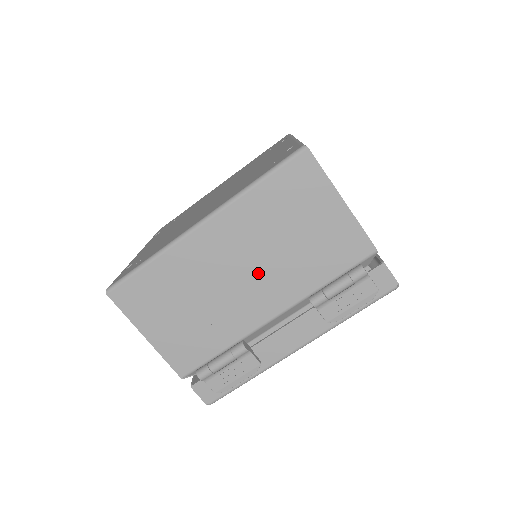
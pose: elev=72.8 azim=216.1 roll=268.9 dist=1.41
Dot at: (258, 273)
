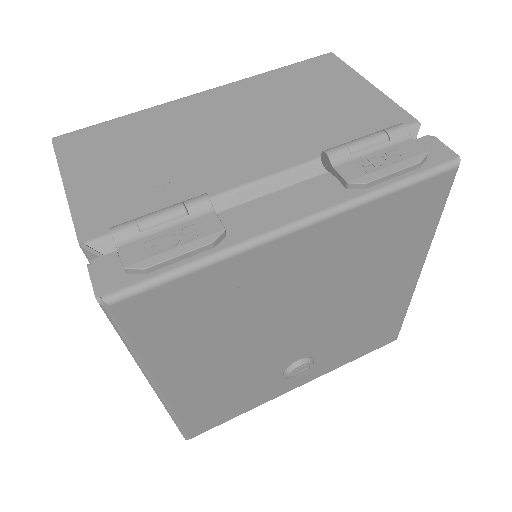
Dot at: (255, 132)
